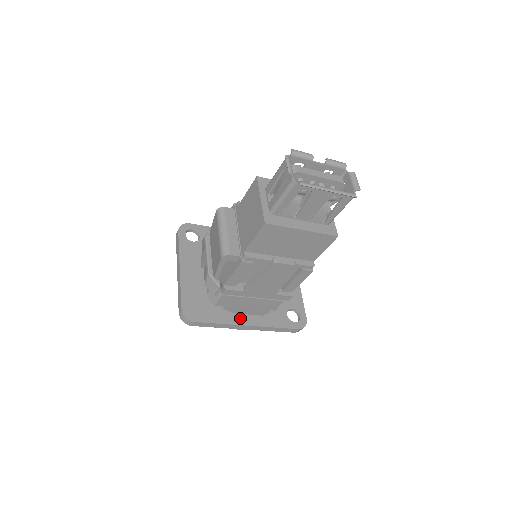
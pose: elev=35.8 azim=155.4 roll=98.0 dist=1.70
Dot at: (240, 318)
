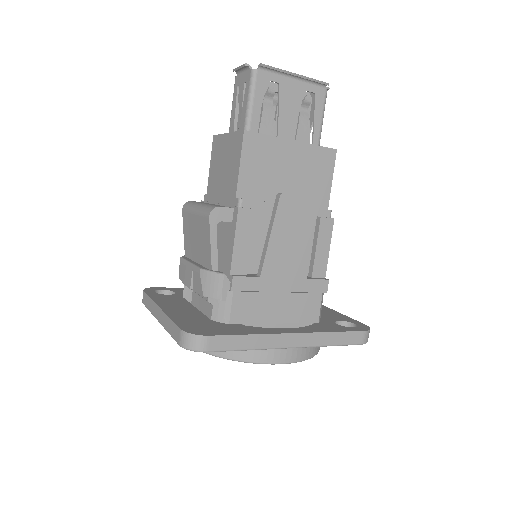
Dot at: (275, 329)
